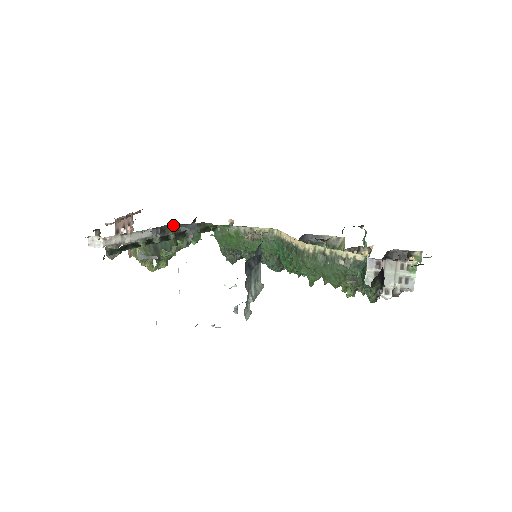
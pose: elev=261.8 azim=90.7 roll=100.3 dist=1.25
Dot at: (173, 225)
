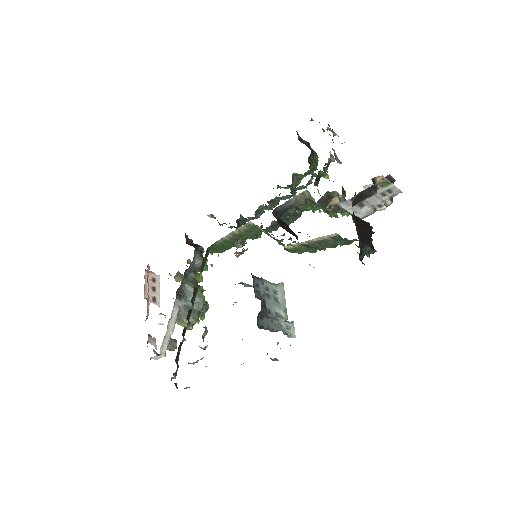
Dot at: (181, 282)
